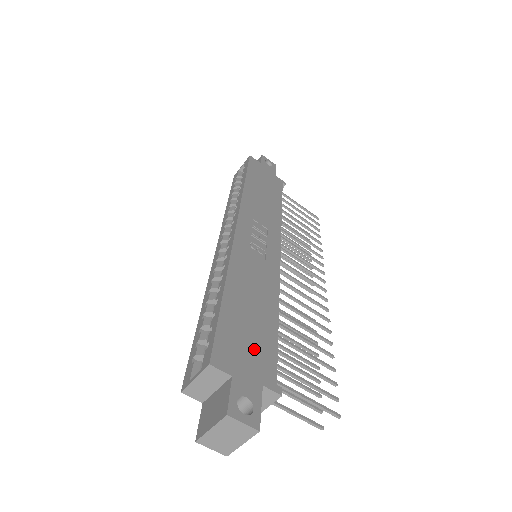
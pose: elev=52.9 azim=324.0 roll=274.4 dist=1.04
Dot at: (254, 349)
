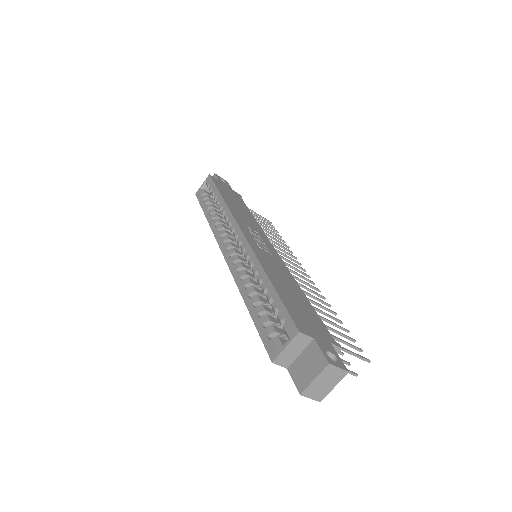
Dot at: (311, 319)
